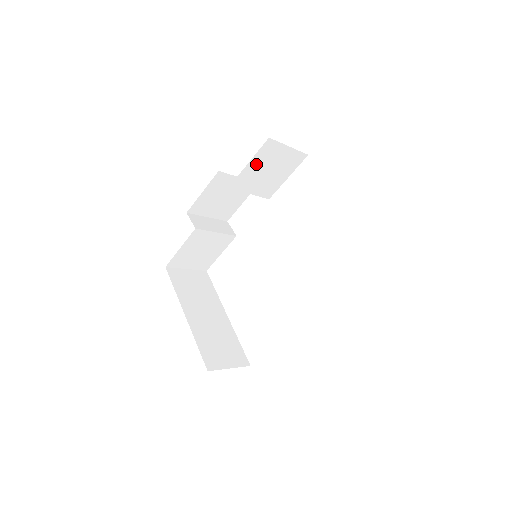
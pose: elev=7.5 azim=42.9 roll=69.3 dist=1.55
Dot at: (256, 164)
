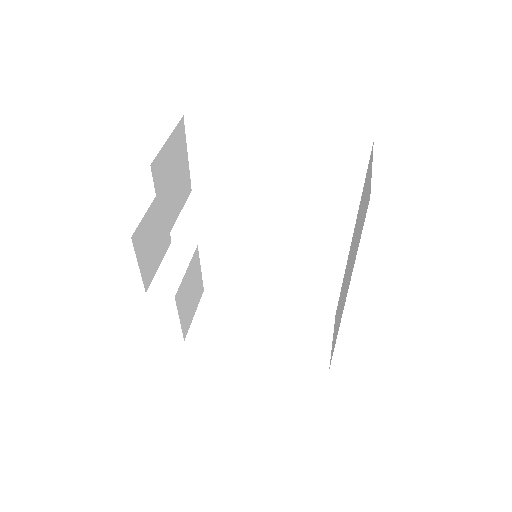
Dot at: (162, 195)
